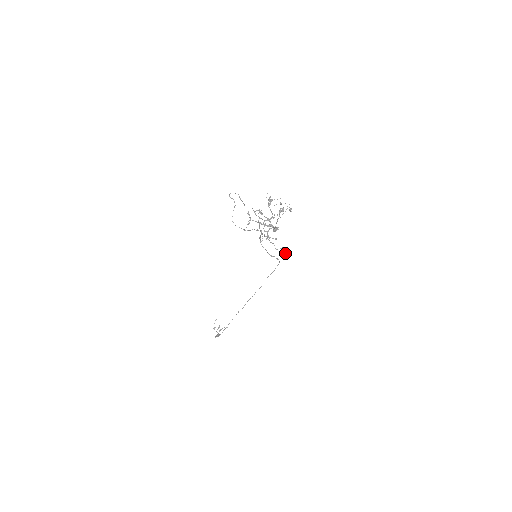
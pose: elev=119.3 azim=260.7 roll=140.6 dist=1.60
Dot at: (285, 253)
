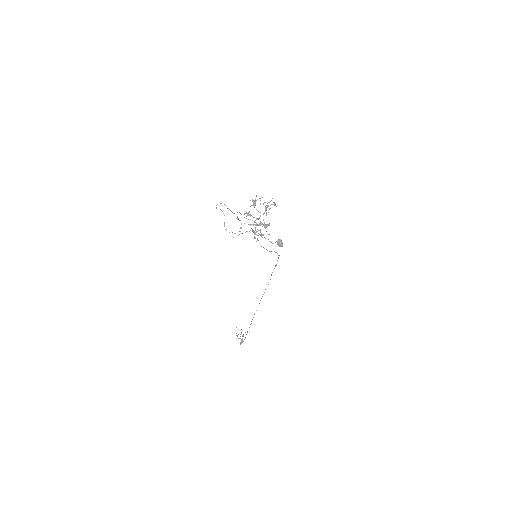
Dot at: (282, 245)
